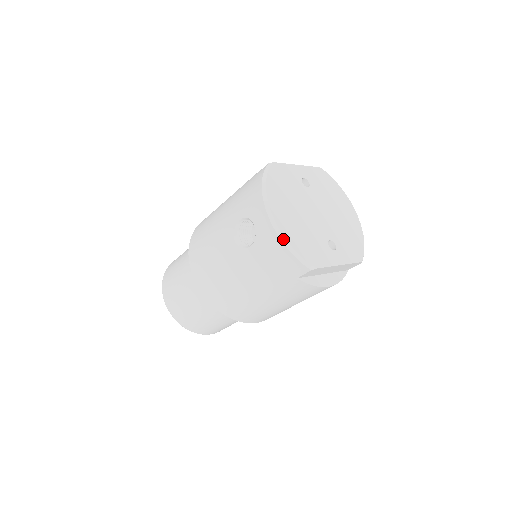
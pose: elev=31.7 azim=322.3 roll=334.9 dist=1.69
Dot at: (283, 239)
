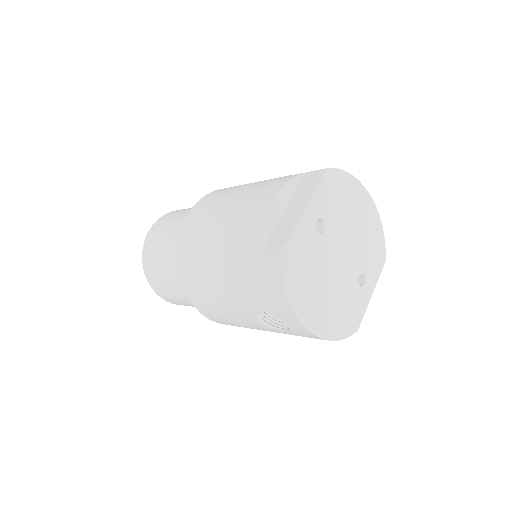
Dot at: (326, 338)
